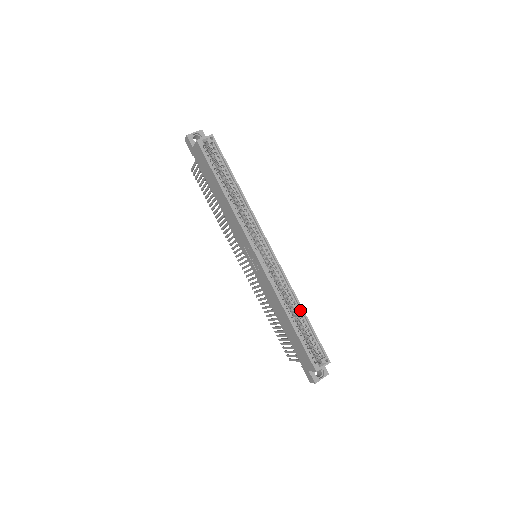
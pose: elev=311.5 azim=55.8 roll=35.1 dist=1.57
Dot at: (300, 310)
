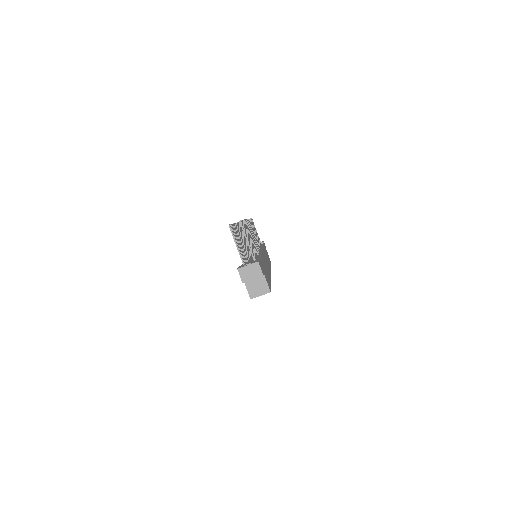
Dot at: occluded
